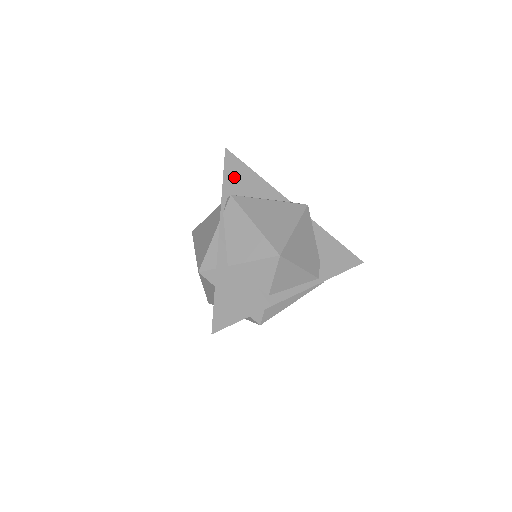
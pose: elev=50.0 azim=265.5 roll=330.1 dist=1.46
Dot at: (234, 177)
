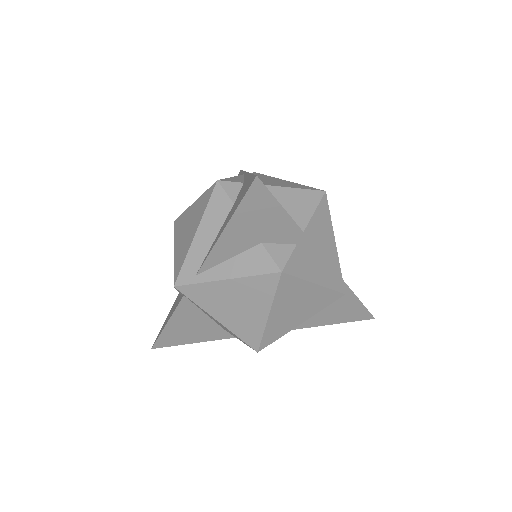
Dot at: occluded
